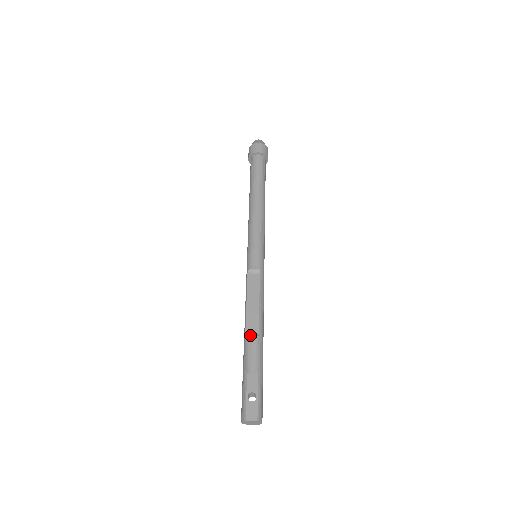
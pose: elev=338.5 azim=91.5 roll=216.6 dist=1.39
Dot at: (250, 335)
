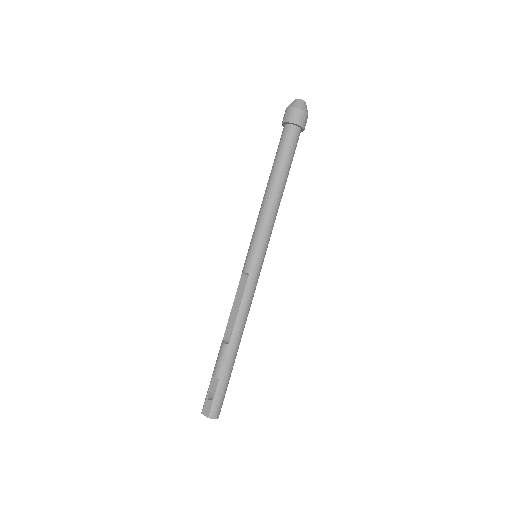
Dot at: (225, 340)
